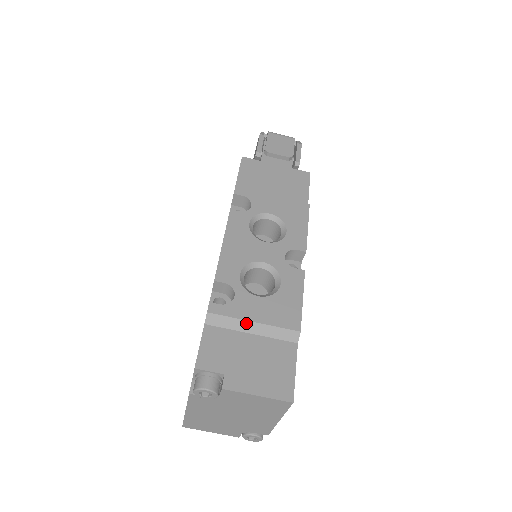
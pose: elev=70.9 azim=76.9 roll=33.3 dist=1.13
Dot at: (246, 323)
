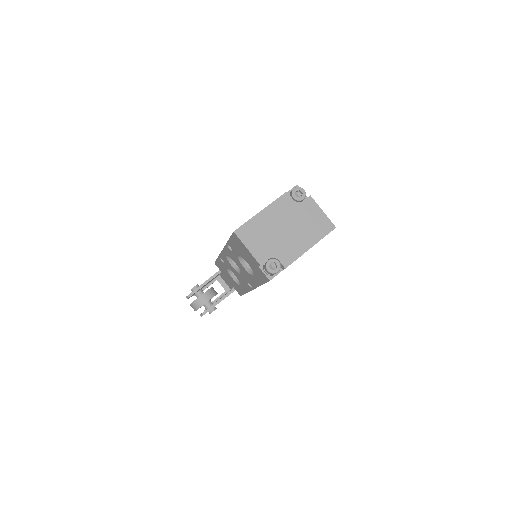
Dot at: occluded
